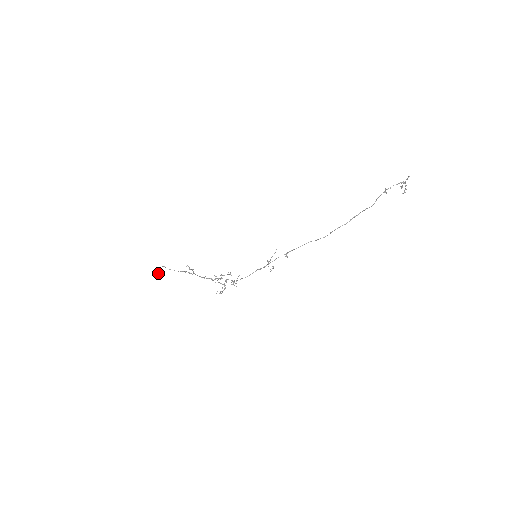
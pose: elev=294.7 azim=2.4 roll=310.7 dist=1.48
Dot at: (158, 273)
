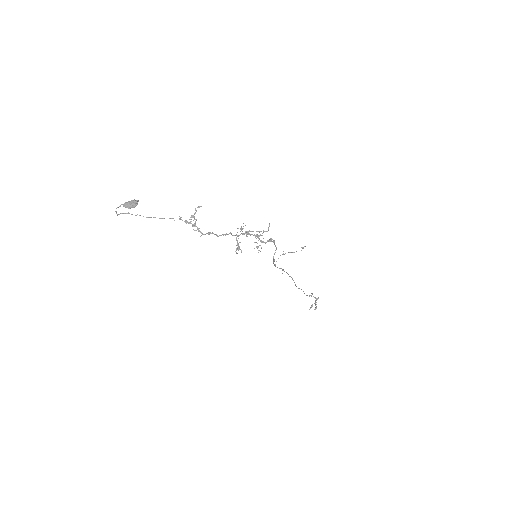
Dot at: (134, 199)
